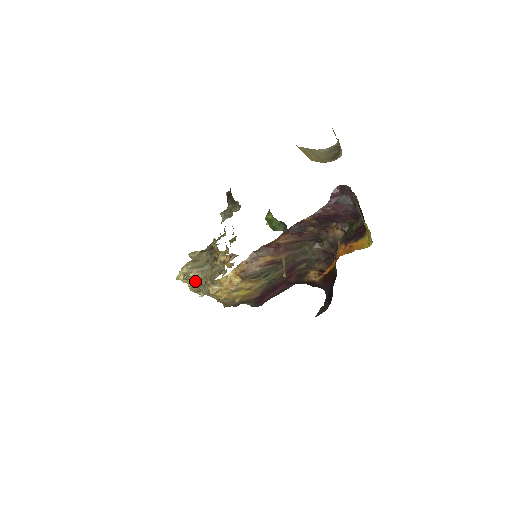
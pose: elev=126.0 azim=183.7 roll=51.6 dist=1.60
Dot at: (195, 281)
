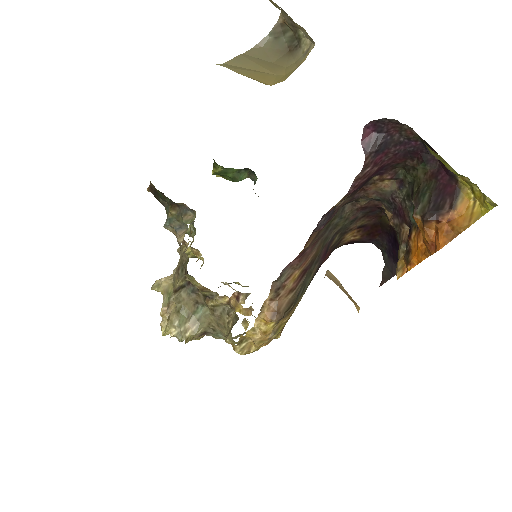
Dot at: (198, 335)
